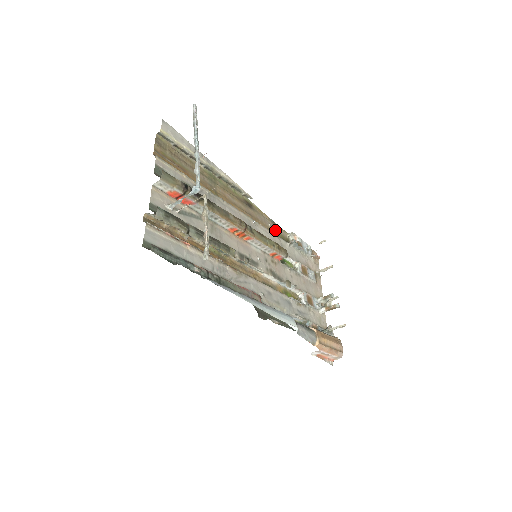
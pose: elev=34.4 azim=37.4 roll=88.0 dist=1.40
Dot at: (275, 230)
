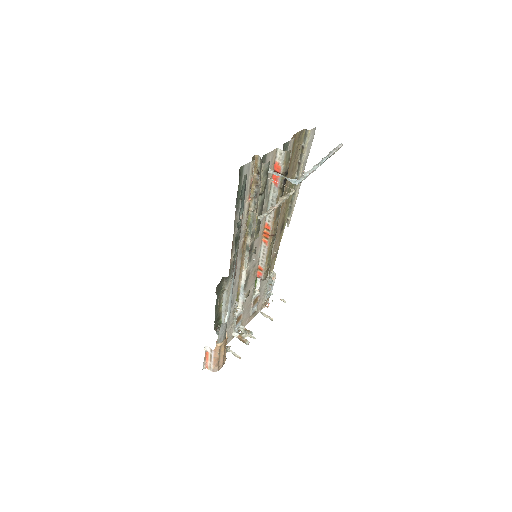
Dot at: (272, 259)
